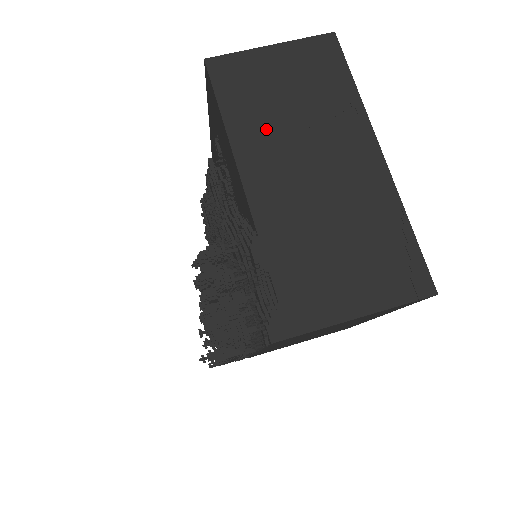
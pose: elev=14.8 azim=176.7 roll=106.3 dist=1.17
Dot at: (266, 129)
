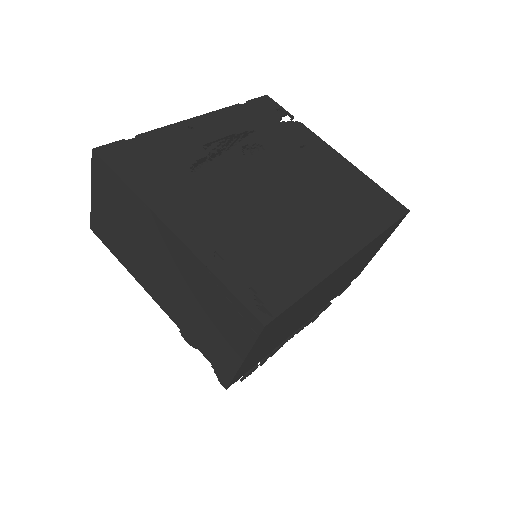
Dot at: (132, 256)
